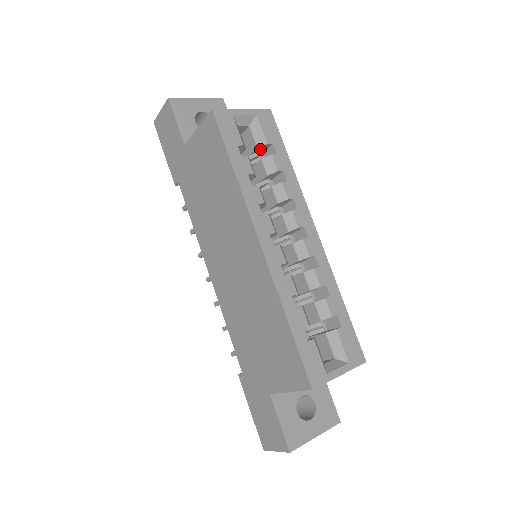
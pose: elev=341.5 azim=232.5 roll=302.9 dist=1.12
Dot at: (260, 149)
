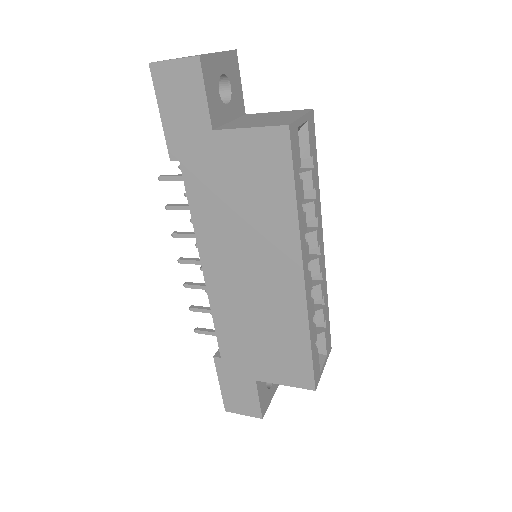
Dot at: occluded
